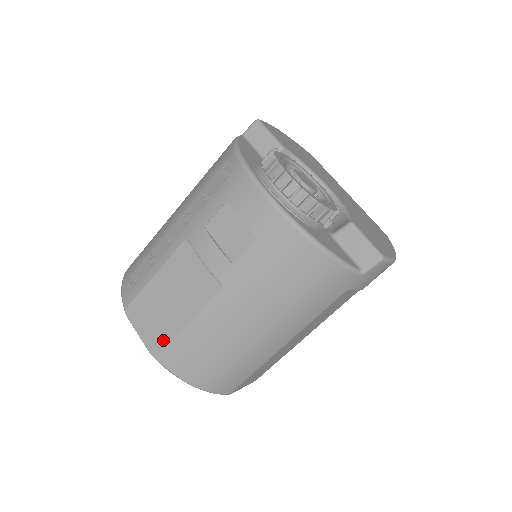
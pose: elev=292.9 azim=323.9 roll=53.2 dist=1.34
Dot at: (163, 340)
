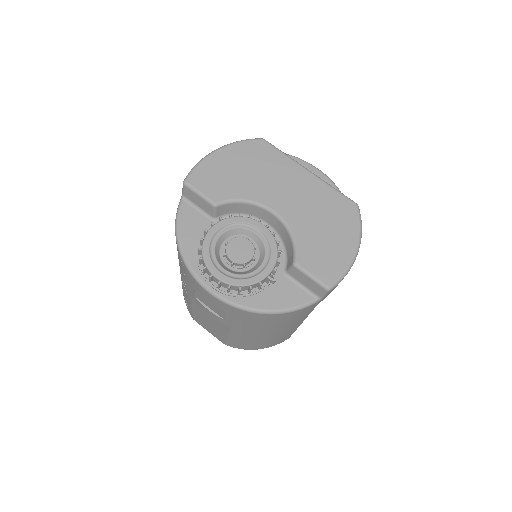
Dot at: (223, 339)
